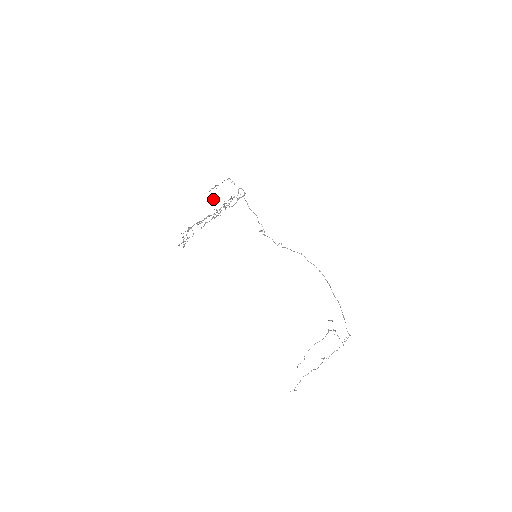
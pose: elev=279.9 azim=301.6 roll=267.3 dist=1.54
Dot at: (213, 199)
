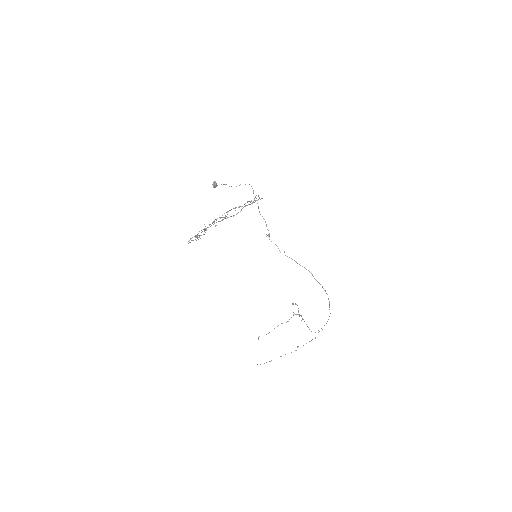
Dot at: (213, 186)
